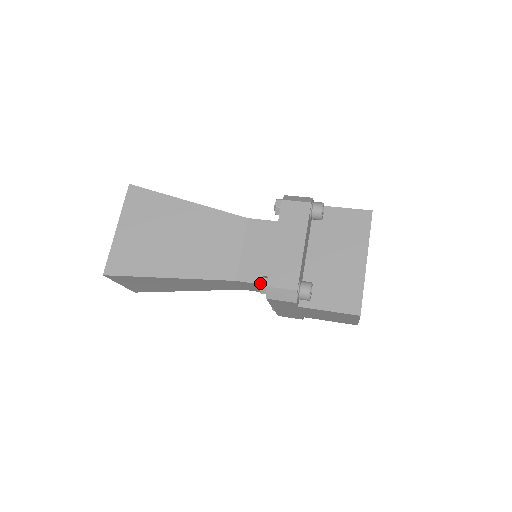
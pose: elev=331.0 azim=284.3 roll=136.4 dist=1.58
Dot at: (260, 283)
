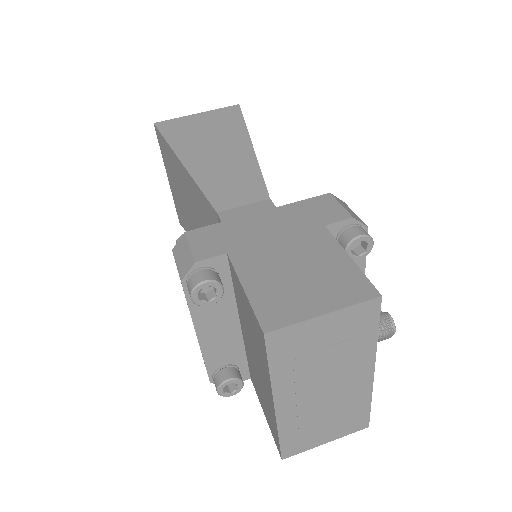
Dot at: occluded
